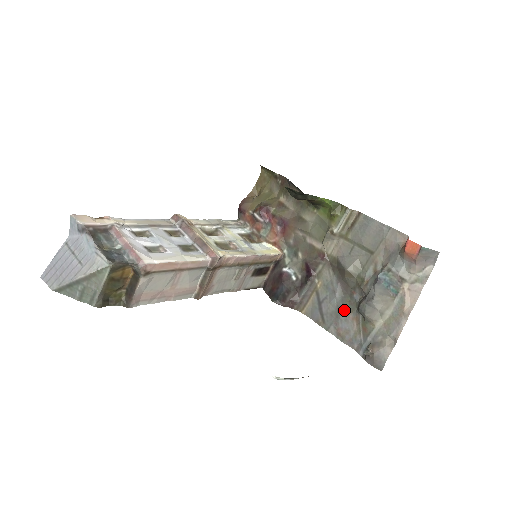
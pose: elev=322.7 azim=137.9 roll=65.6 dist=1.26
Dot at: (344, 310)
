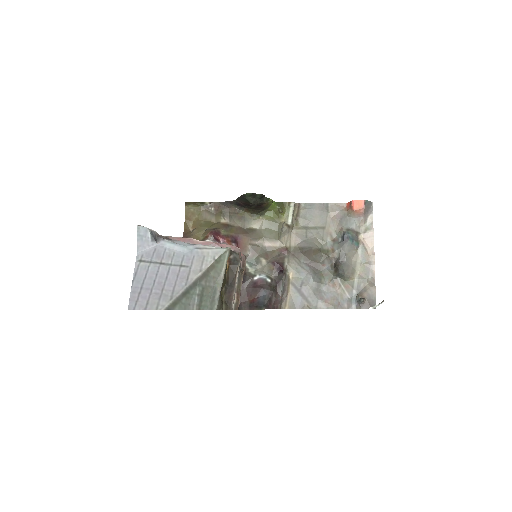
Dot at: (323, 283)
